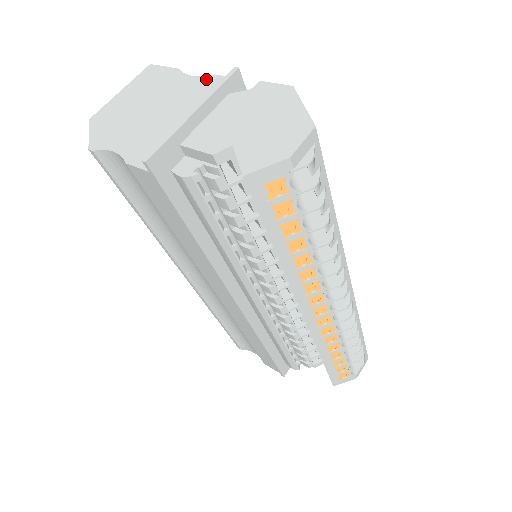
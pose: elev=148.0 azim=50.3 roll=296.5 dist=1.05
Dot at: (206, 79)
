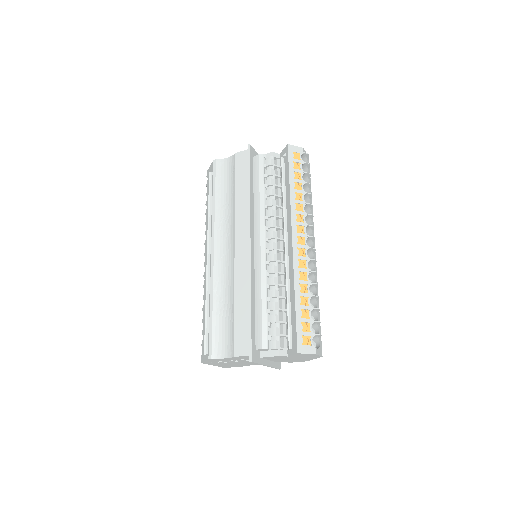
Dot at: occluded
